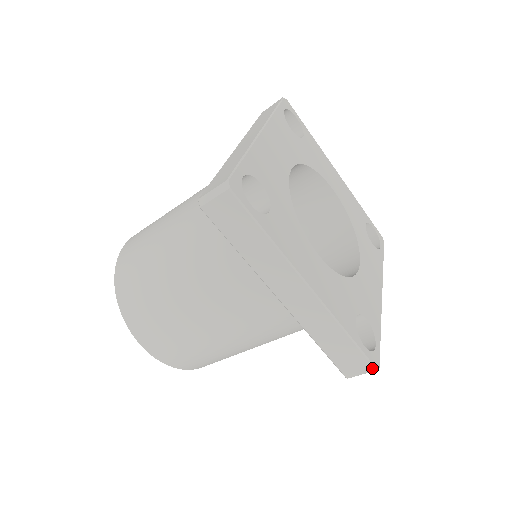
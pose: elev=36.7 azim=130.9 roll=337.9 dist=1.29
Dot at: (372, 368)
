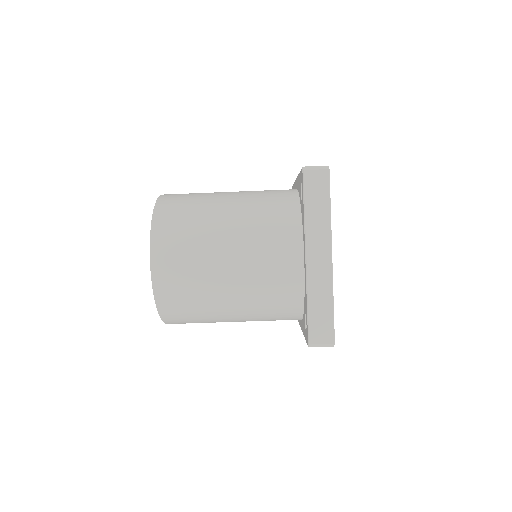
Dot at: (333, 340)
